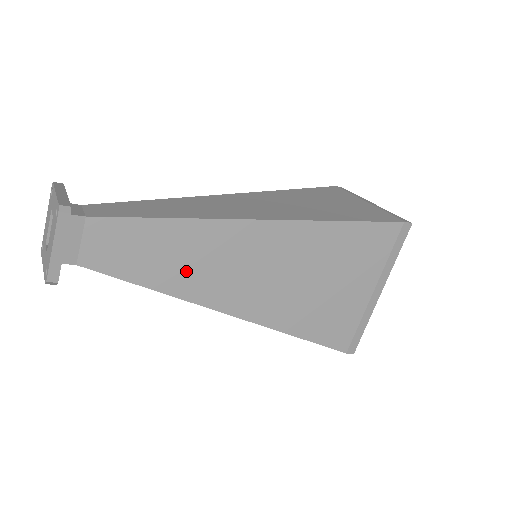
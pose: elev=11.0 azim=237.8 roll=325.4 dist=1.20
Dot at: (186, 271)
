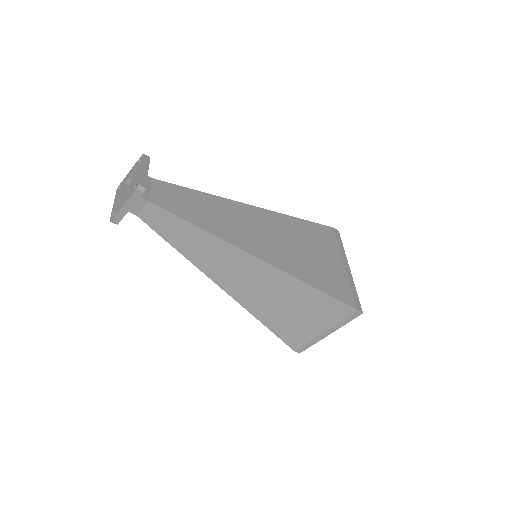
Dot at: (219, 223)
